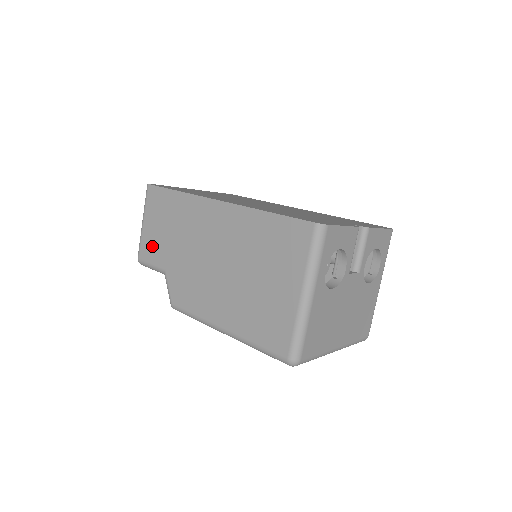
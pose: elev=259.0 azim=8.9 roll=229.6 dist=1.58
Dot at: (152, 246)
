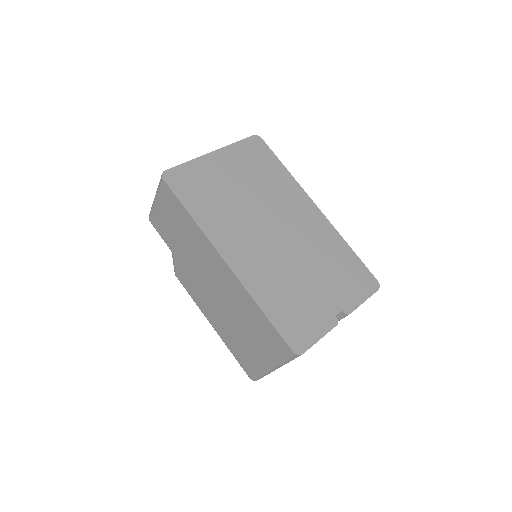
Dot at: (162, 226)
